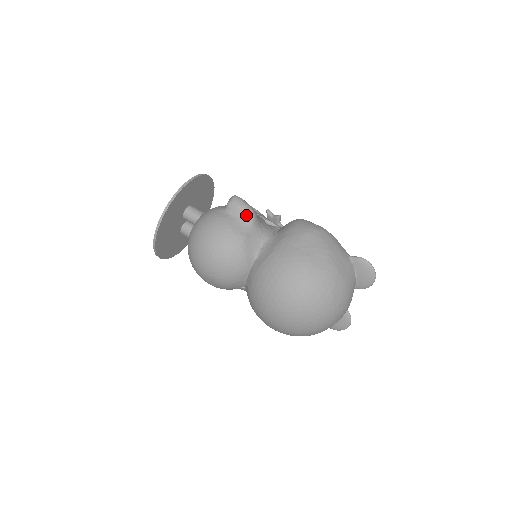
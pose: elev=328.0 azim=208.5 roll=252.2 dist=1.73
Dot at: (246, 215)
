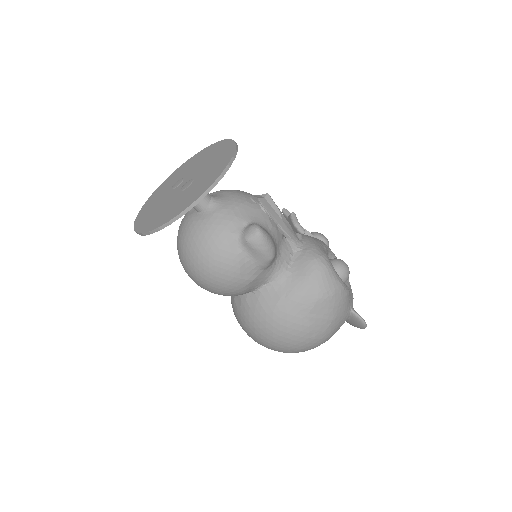
Dot at: (263, 260)
